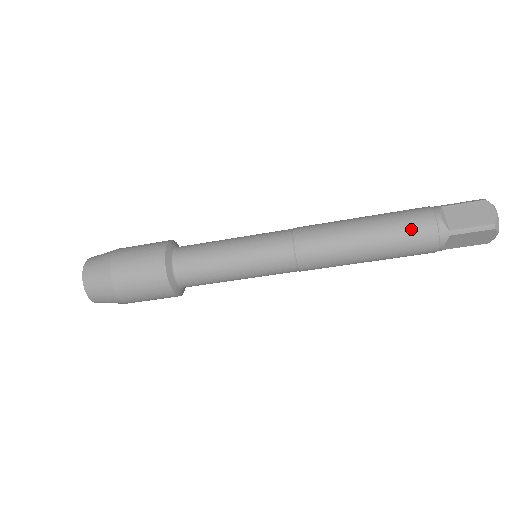
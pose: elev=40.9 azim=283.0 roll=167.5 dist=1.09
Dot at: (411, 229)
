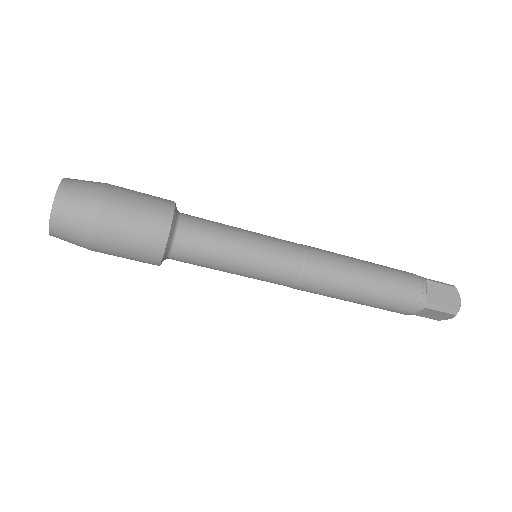
Dot at: (403, 291)
